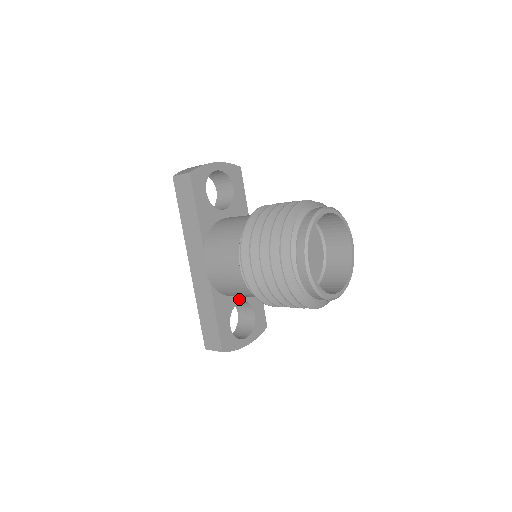
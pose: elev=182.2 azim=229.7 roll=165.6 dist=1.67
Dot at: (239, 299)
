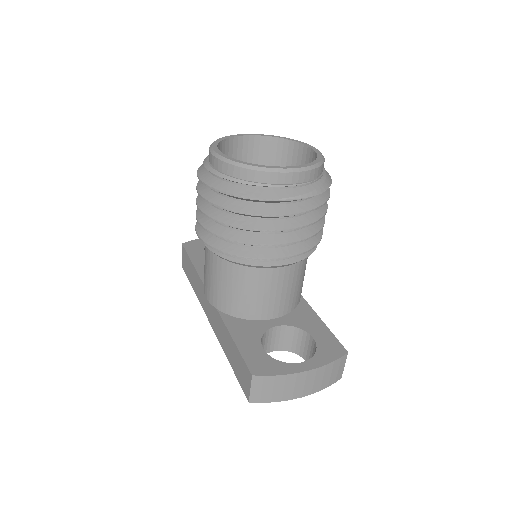
Dot at: (275, 323)
